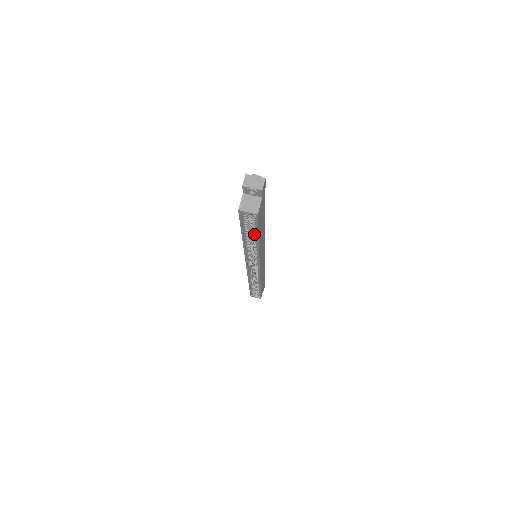
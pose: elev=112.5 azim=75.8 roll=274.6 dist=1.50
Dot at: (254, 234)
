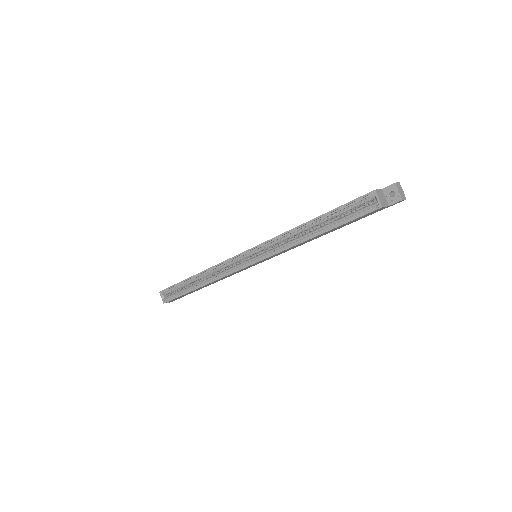
Dot at: (330, 225)
